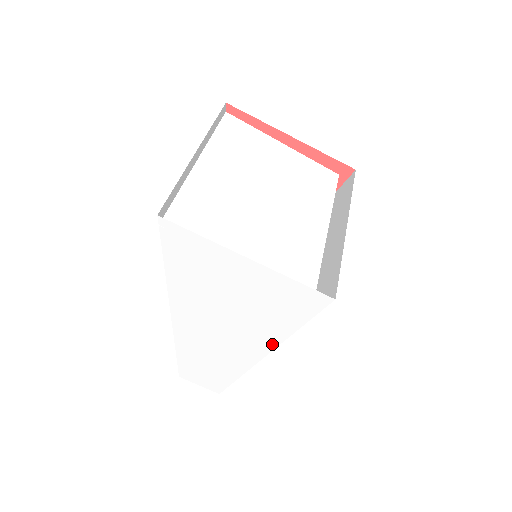
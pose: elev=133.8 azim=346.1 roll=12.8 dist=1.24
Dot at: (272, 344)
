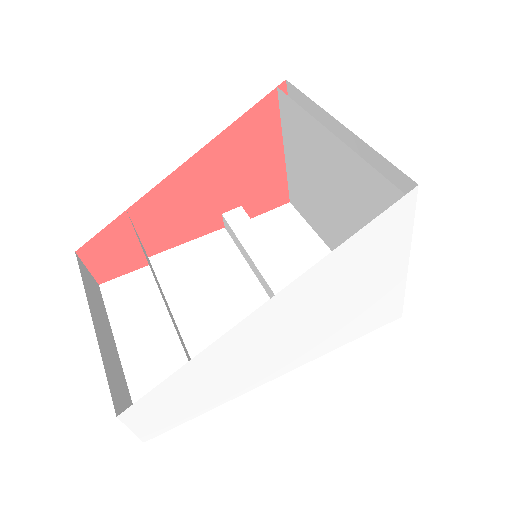
Dot at: (307, 359)
